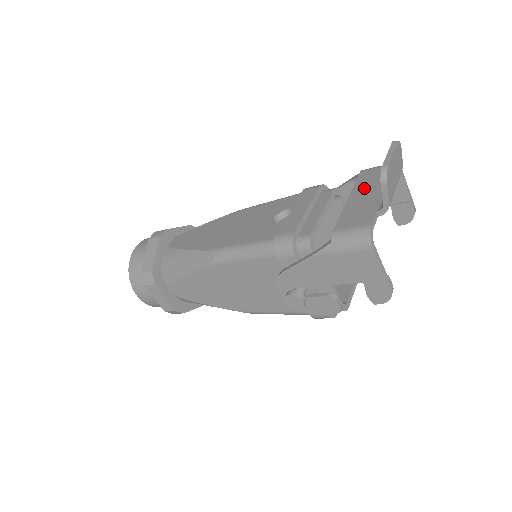
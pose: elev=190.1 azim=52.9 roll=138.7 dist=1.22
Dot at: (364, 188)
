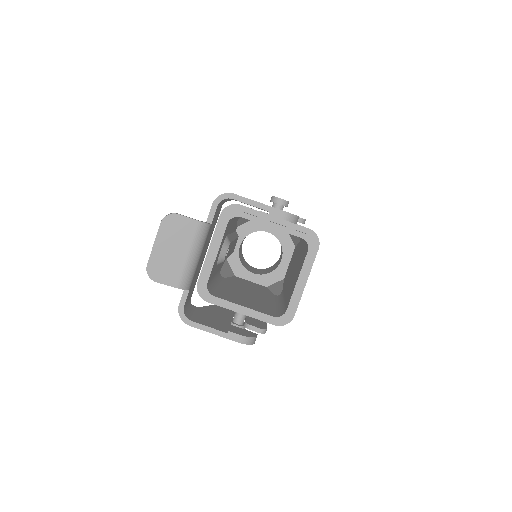
Dot at: occluded
